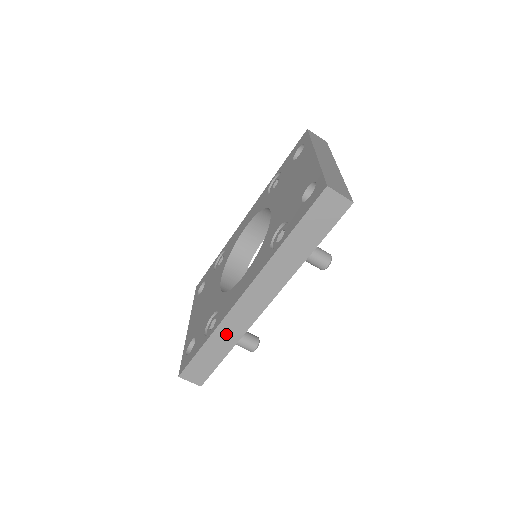
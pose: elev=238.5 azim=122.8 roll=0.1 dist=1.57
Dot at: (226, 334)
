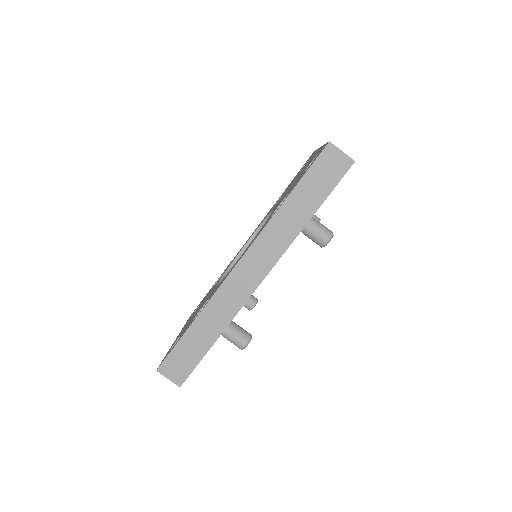
Dot at: (216, 314)
